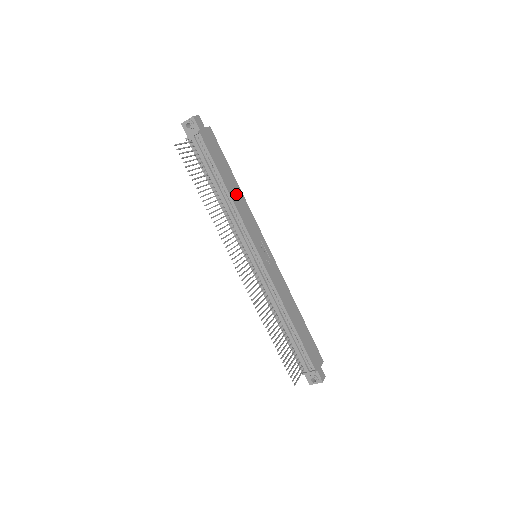
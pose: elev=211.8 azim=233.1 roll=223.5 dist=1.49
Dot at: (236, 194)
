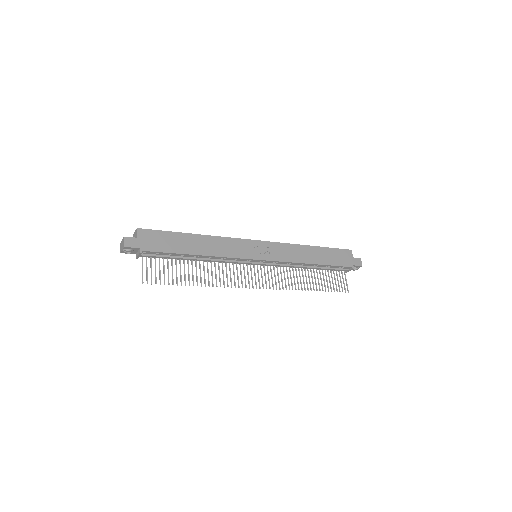
Dot at: (205, 246)
